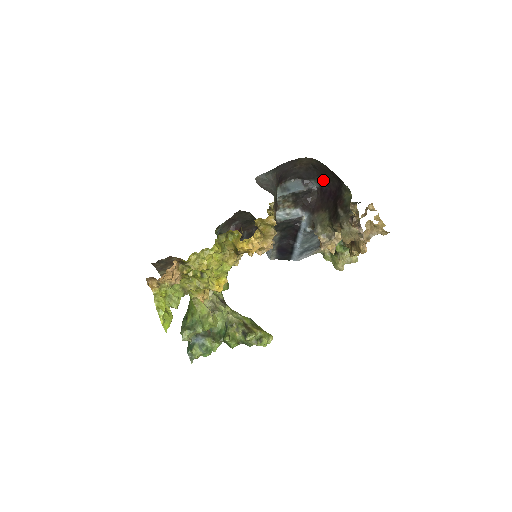
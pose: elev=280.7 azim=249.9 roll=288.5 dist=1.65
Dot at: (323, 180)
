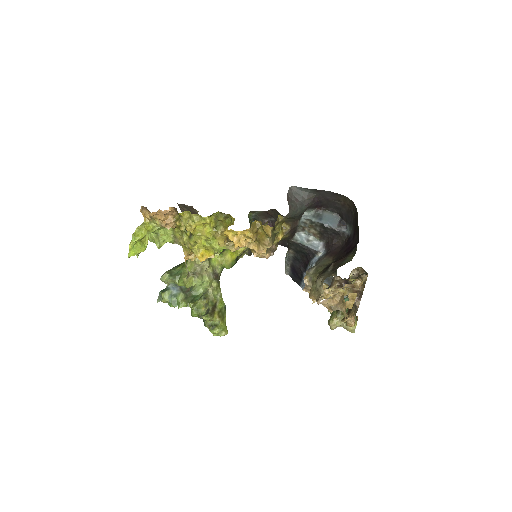
Dot at: (354, 231)
